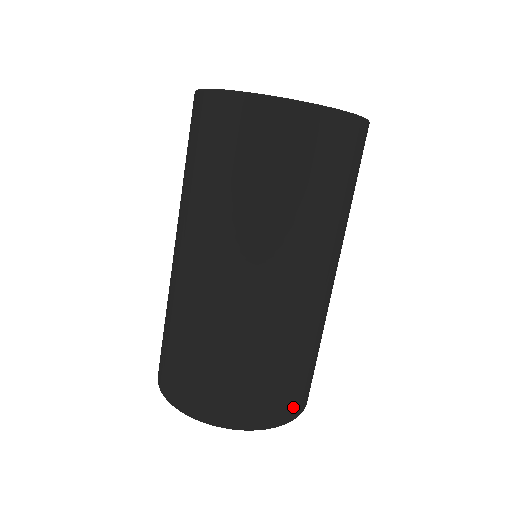
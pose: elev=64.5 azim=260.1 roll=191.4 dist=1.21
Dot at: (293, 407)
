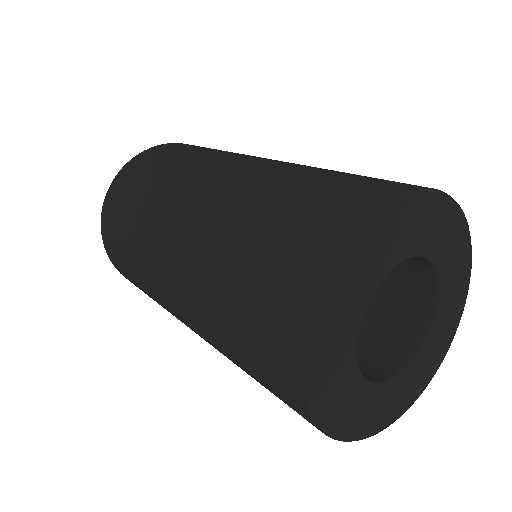
Dot at: occluded
